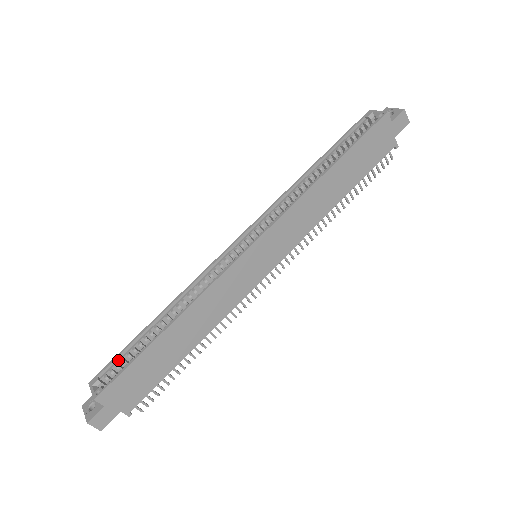
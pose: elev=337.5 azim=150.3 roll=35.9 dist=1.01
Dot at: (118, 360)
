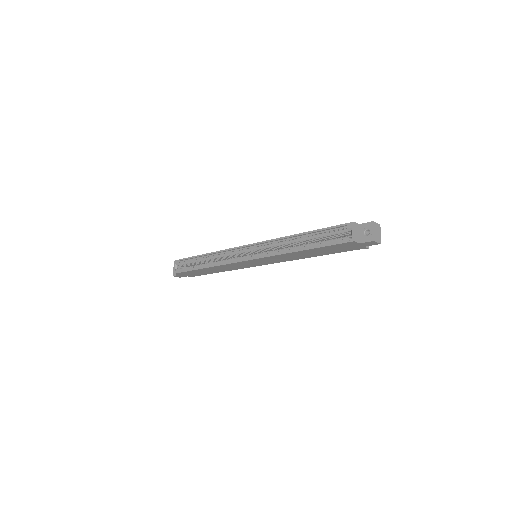
Dot at: (186, 260)
